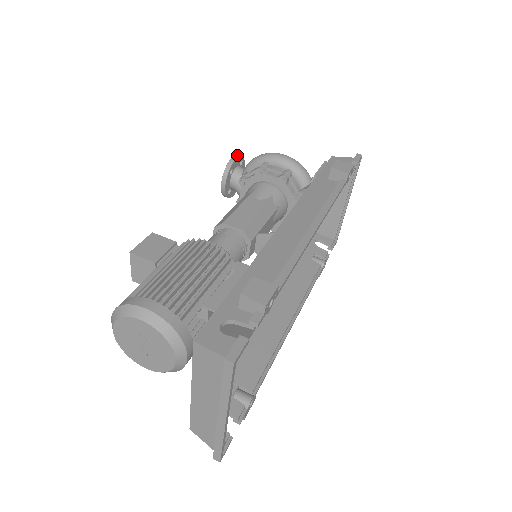
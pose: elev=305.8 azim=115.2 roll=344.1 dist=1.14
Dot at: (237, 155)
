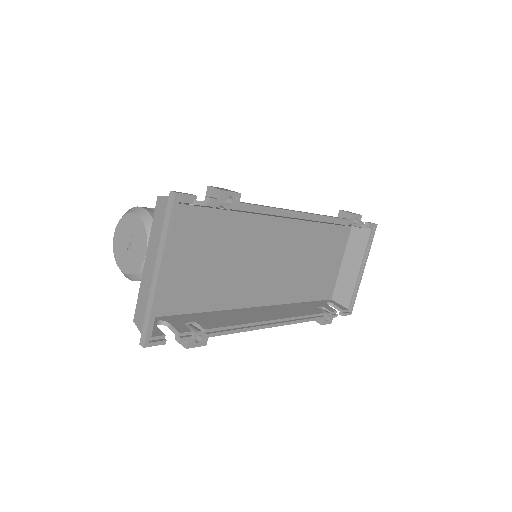
Dot at: occluded
